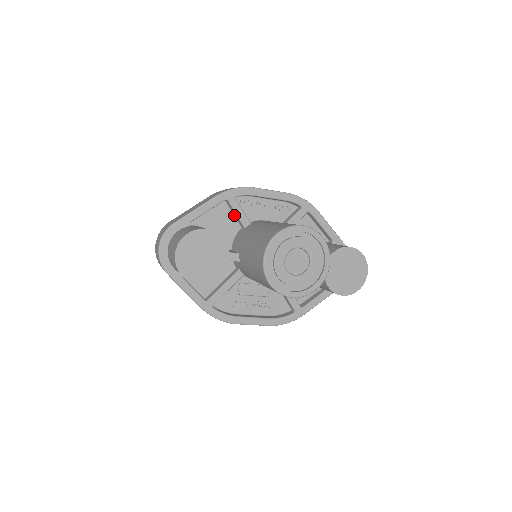
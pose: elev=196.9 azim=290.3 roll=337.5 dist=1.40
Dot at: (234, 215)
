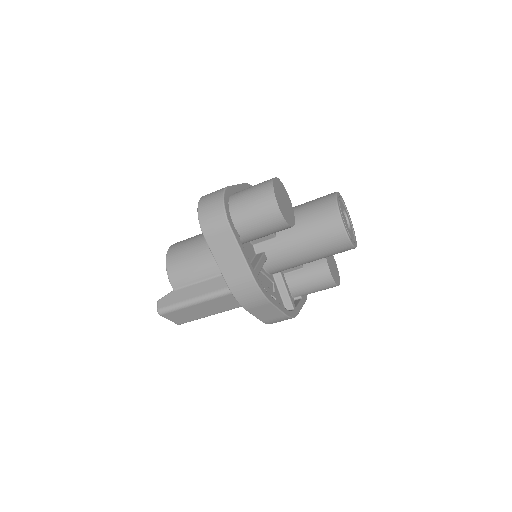
Dot at: occluded
